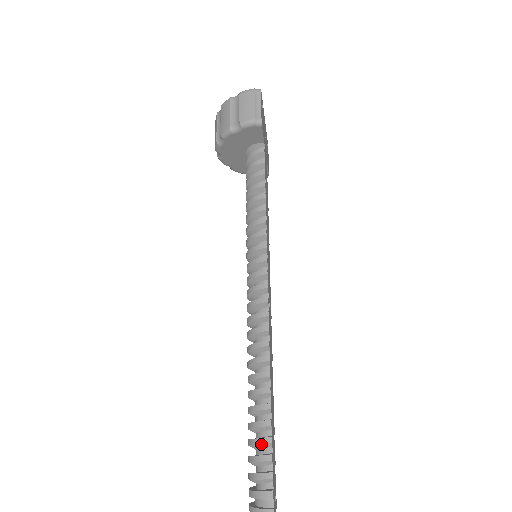
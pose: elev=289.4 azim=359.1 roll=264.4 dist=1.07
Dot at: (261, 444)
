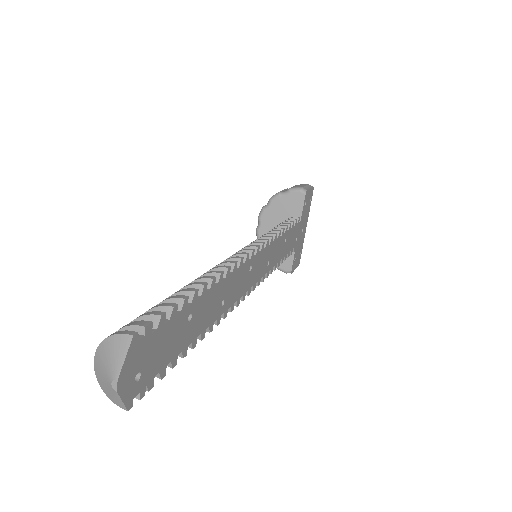
Dot at: (170, 299)
